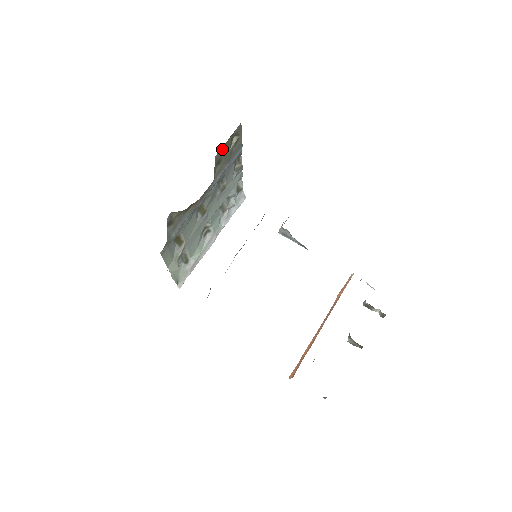
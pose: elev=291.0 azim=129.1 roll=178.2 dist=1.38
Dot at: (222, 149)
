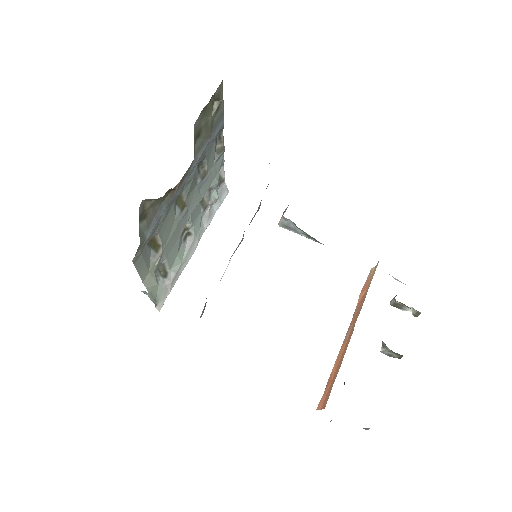
Dot at: (202, 115)
